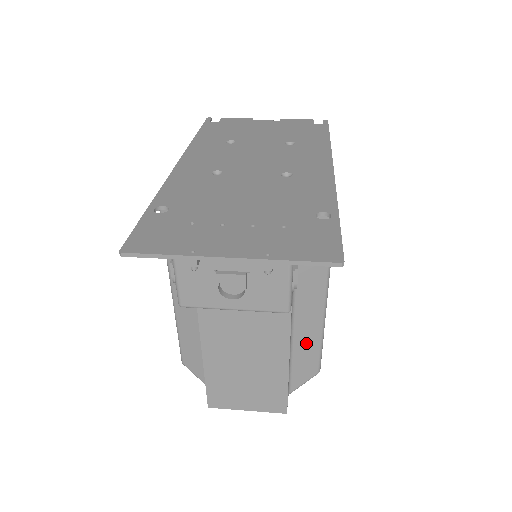
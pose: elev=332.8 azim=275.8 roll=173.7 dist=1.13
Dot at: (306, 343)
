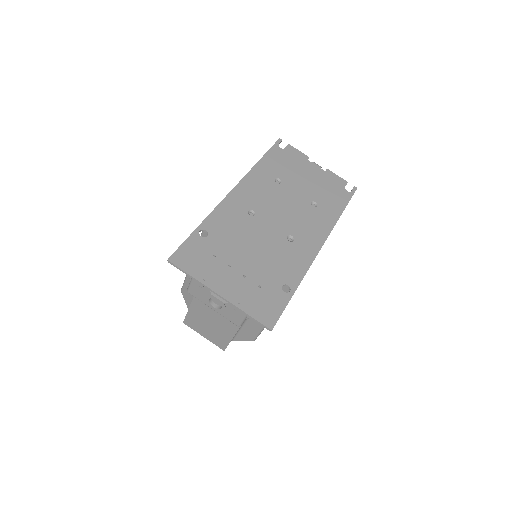
Dot at: (253, 326)
